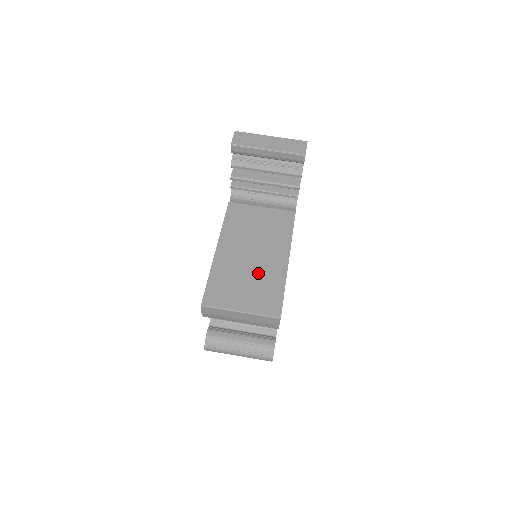
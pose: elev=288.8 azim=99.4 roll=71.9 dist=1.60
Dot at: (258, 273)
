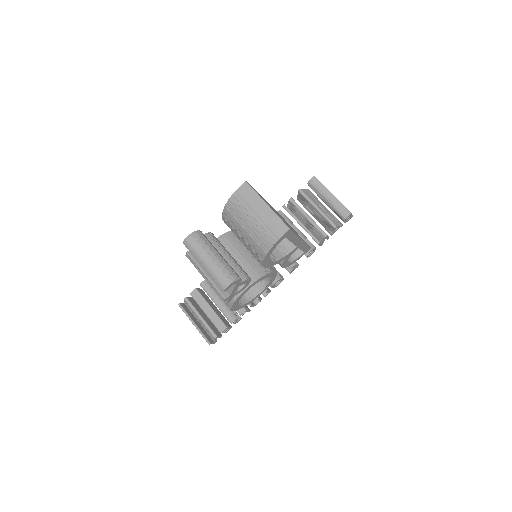
Dot at: occluded
